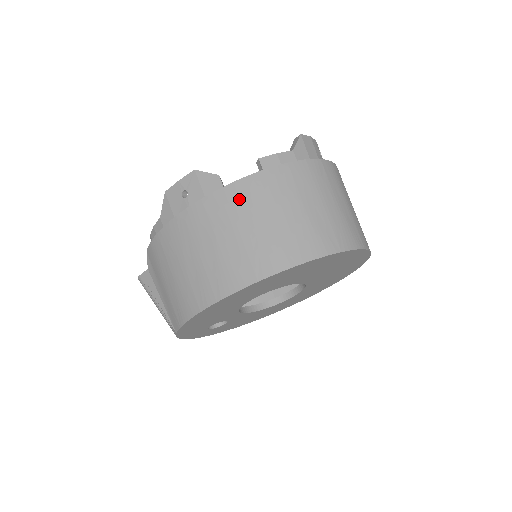
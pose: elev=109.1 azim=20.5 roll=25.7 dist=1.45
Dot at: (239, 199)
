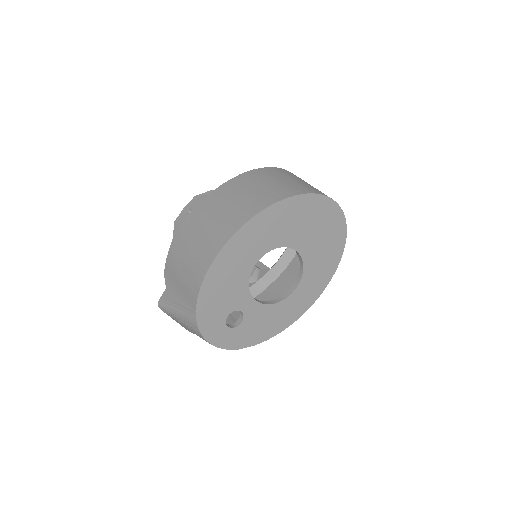
Dot at: (229, 188)
